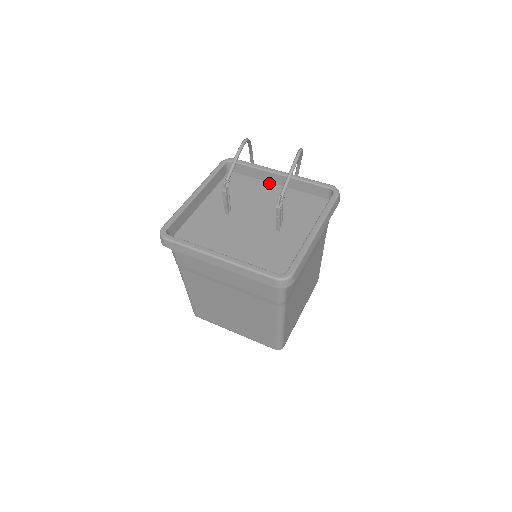
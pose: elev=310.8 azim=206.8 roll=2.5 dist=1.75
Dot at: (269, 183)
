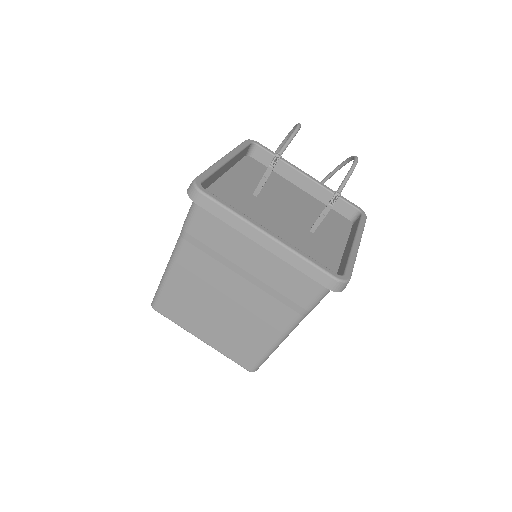
Dot at: (290, 182)
